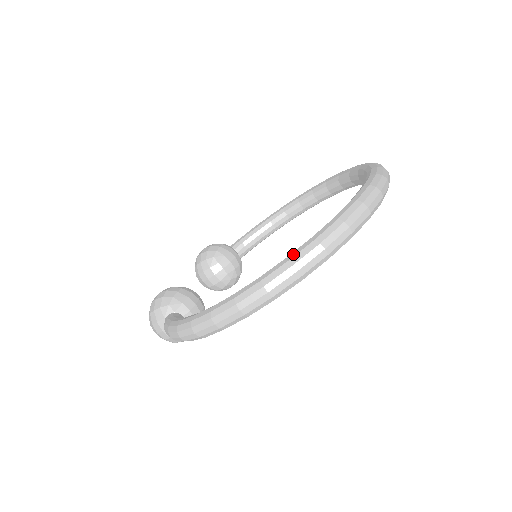
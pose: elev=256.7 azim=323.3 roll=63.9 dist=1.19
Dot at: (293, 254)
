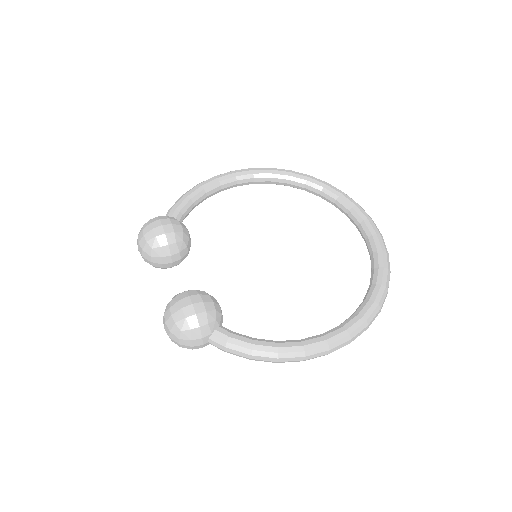
Dot at: (378, 299)
